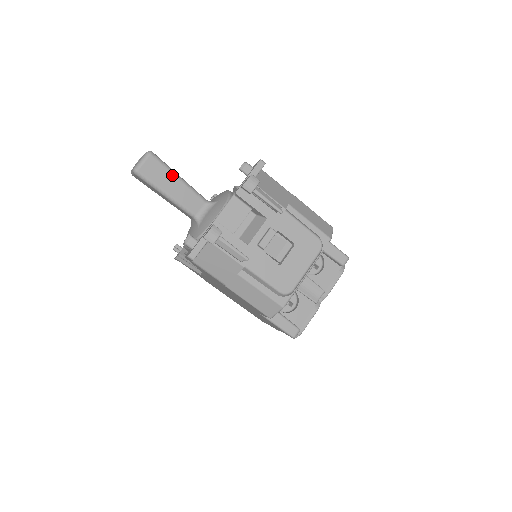
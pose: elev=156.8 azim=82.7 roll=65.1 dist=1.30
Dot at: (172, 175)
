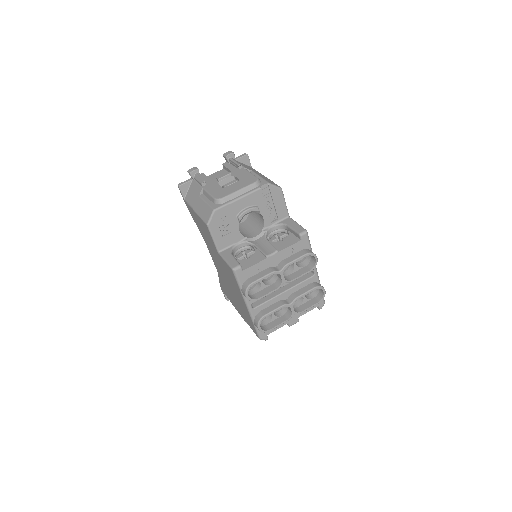
Dot at: occluded
